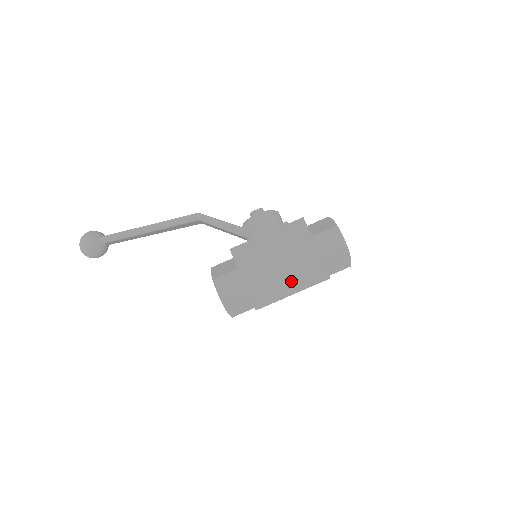
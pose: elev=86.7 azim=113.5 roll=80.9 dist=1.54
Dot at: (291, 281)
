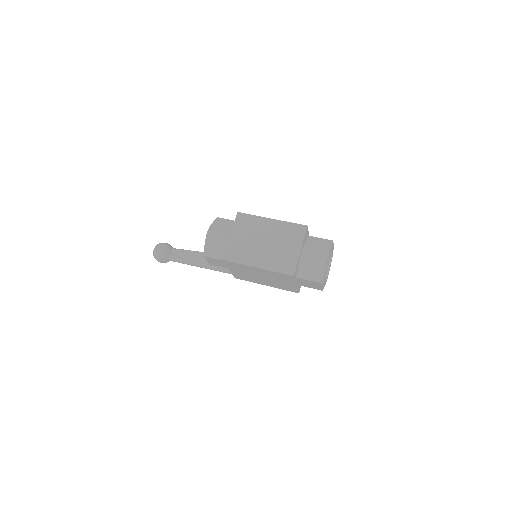
Dot at: occluded
